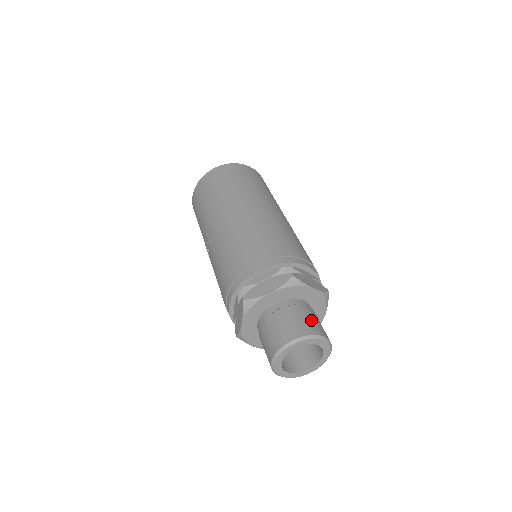
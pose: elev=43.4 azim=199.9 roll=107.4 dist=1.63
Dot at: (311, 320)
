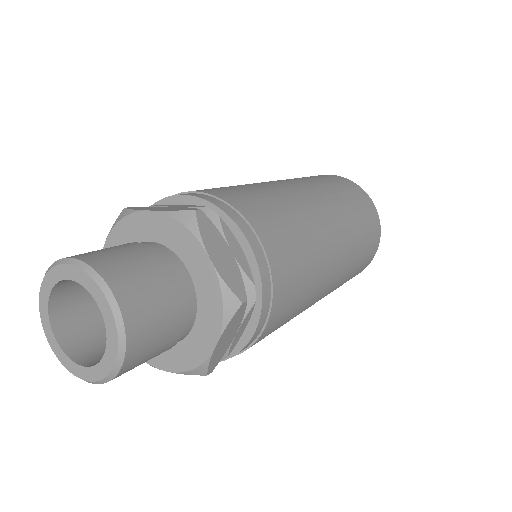
Dot at: (142, 276)
